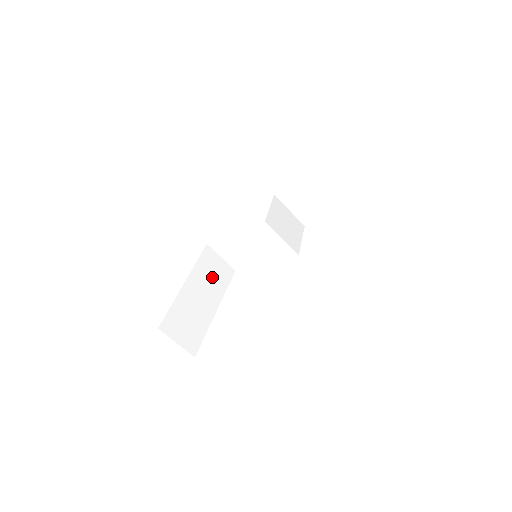
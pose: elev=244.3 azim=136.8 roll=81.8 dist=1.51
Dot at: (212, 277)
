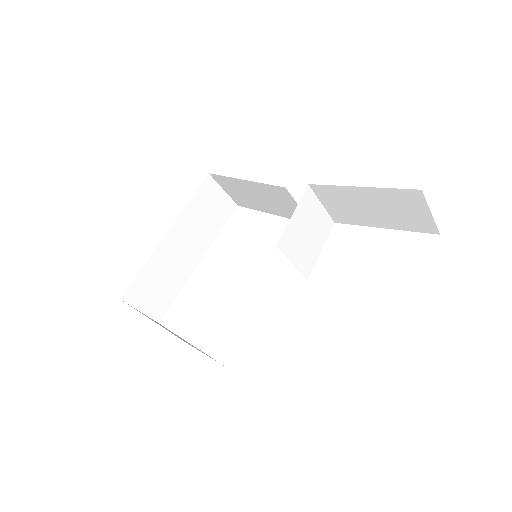
Dot at: (204, 220)
